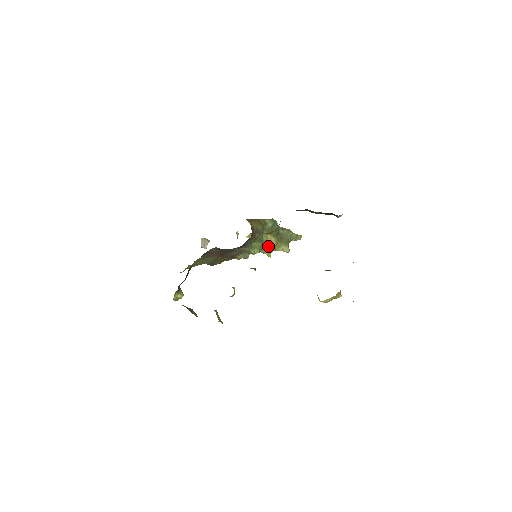
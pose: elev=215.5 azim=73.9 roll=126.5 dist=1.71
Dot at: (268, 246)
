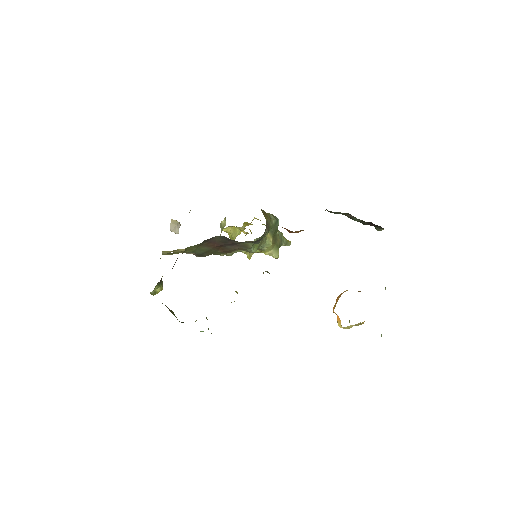
Dot at: (263, 246)
